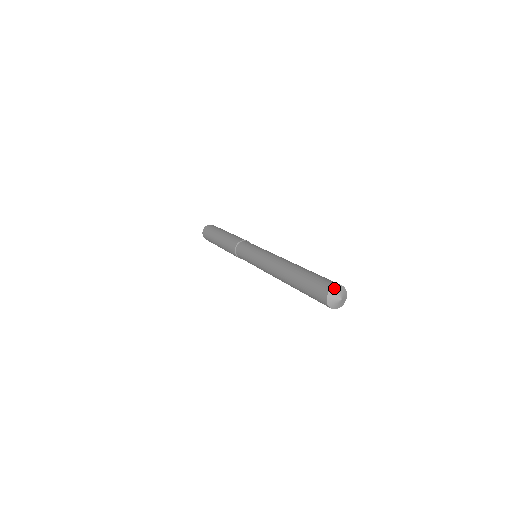
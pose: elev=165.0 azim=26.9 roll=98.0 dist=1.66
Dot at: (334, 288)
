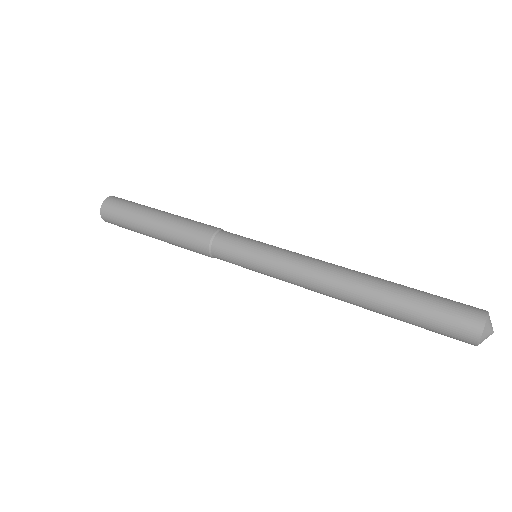
Dot at: (488, 319)
